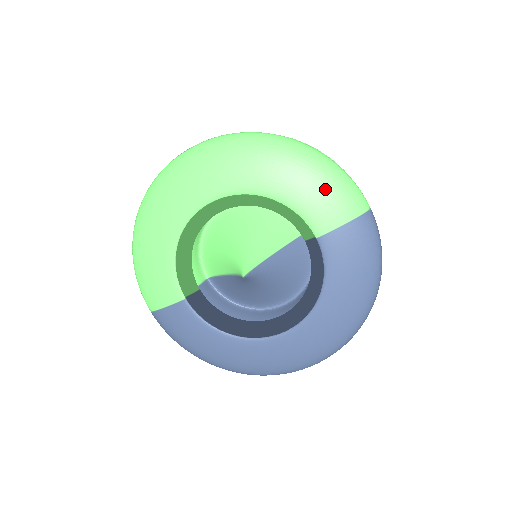
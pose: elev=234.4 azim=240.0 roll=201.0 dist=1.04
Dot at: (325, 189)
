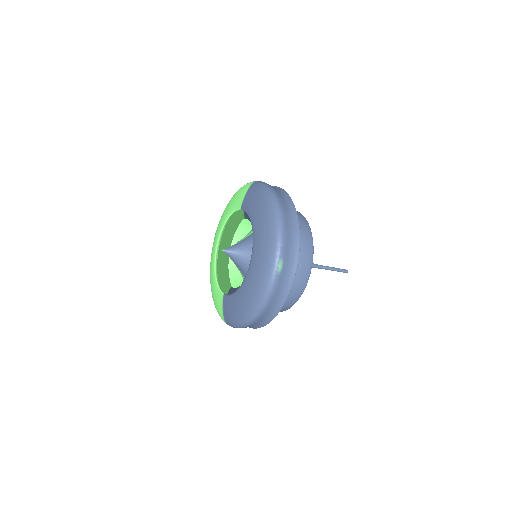
Dot at: (238, 195)
